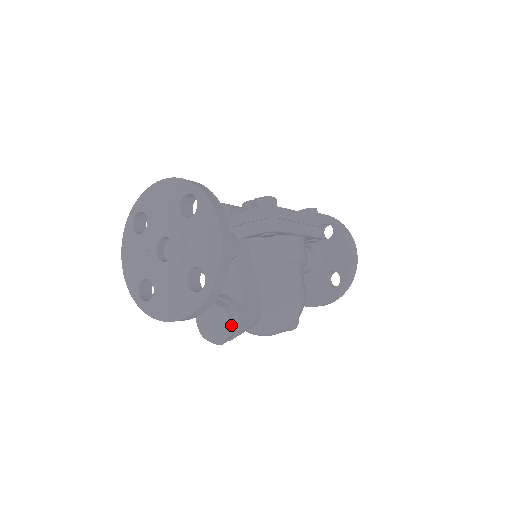
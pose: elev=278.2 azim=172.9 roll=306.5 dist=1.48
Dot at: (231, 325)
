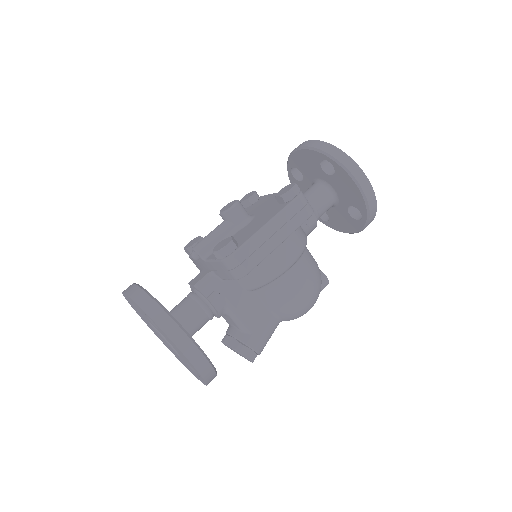
Dot at: (248, 358)
